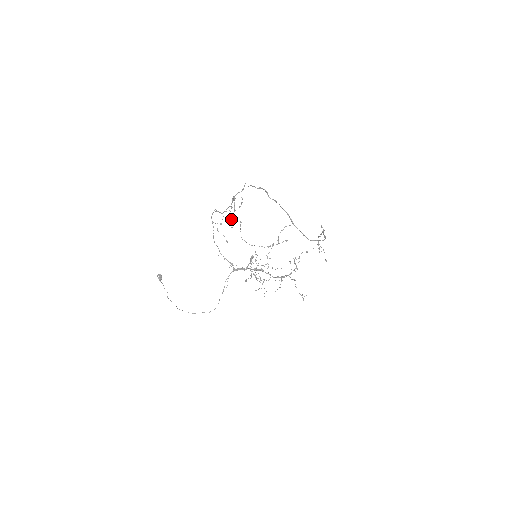
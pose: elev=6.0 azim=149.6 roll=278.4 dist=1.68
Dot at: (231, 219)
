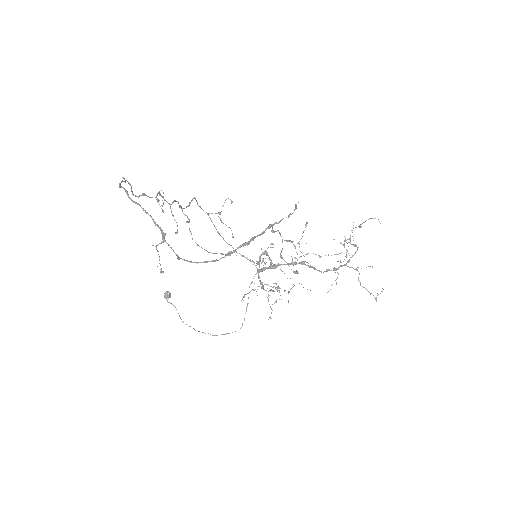
Dot at: (175, 220)
